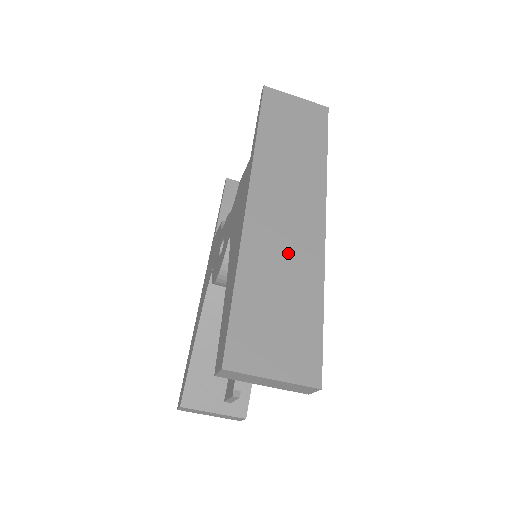
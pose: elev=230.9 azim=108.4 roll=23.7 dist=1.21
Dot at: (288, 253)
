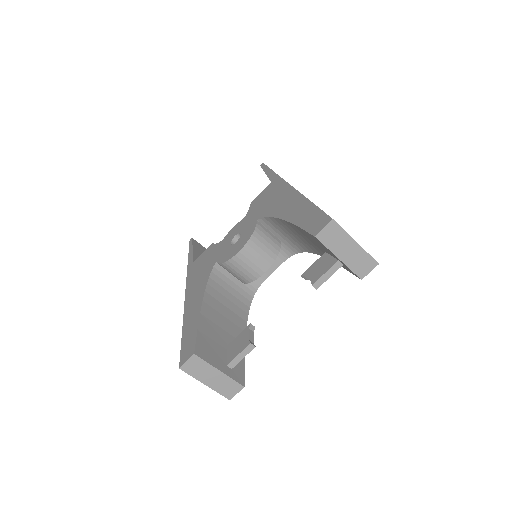
Dot at: occluded
